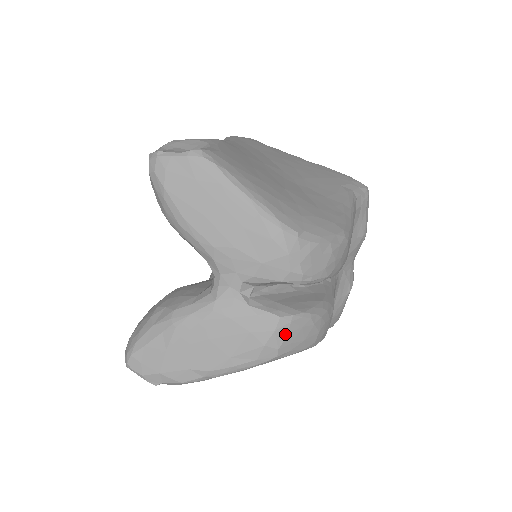
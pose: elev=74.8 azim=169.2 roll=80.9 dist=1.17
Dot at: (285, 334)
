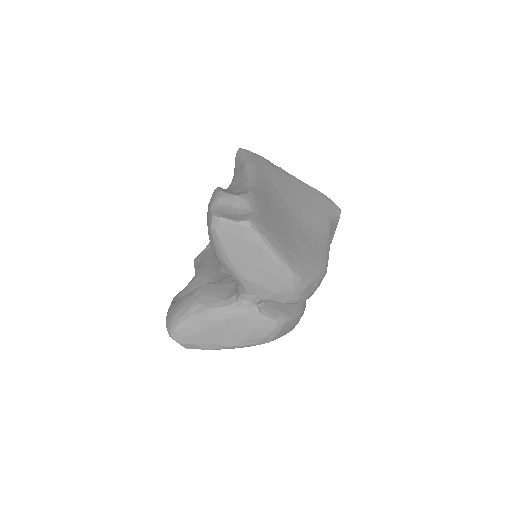
Dot at: (279, 331)
